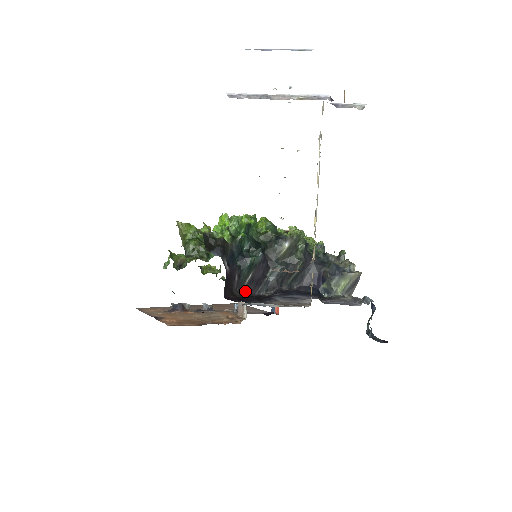
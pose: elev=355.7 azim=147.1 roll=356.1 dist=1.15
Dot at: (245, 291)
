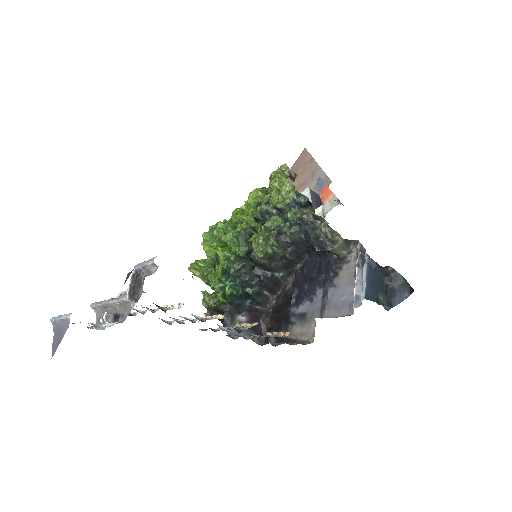
Dot at: (275, 294)
